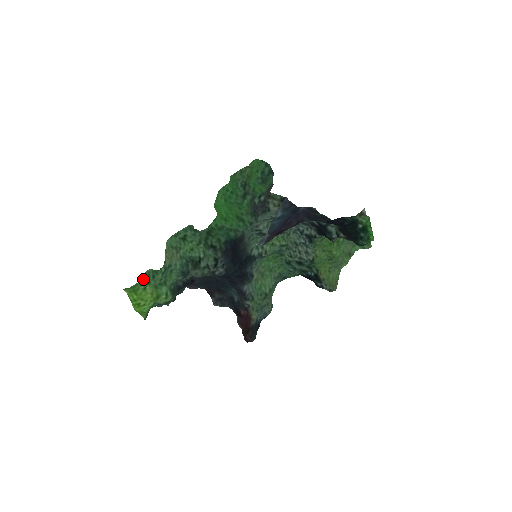
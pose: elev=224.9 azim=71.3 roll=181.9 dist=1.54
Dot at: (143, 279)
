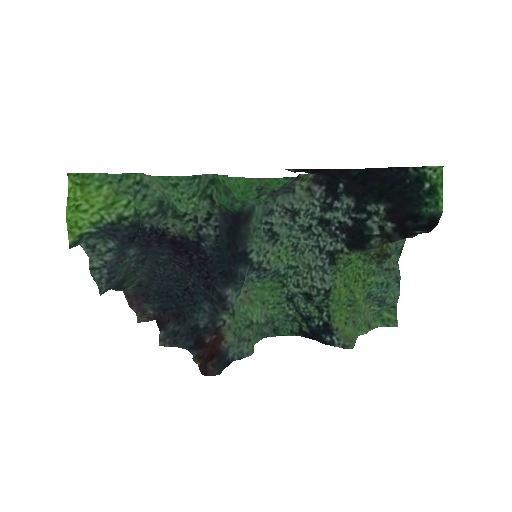
Dot at: (105, 174)
